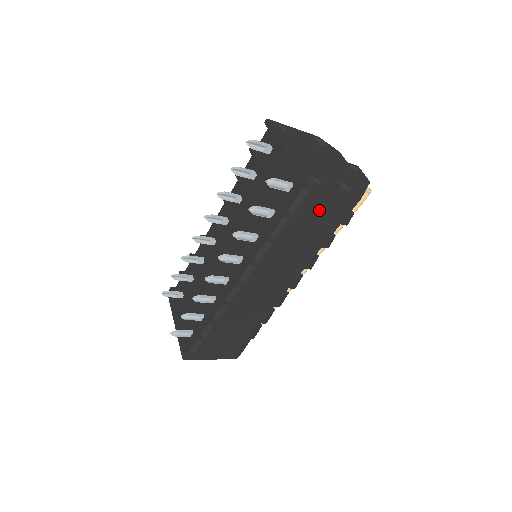
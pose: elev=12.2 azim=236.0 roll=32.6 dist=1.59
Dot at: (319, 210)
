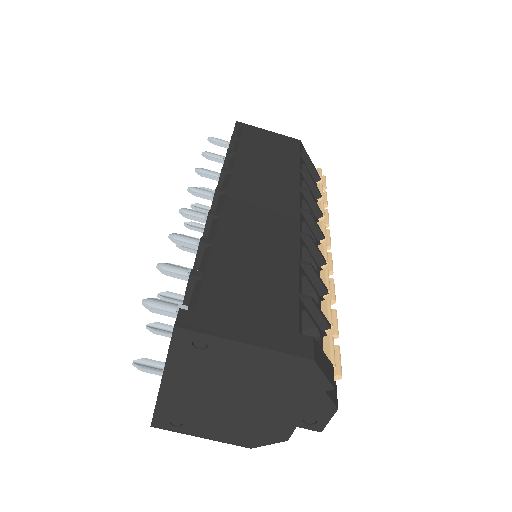
Dot at: (266, 140)
